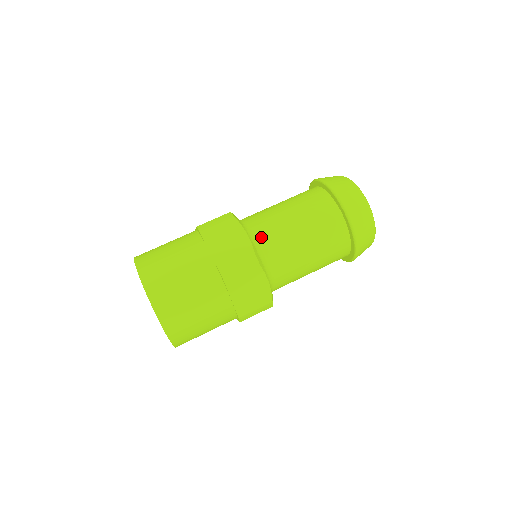
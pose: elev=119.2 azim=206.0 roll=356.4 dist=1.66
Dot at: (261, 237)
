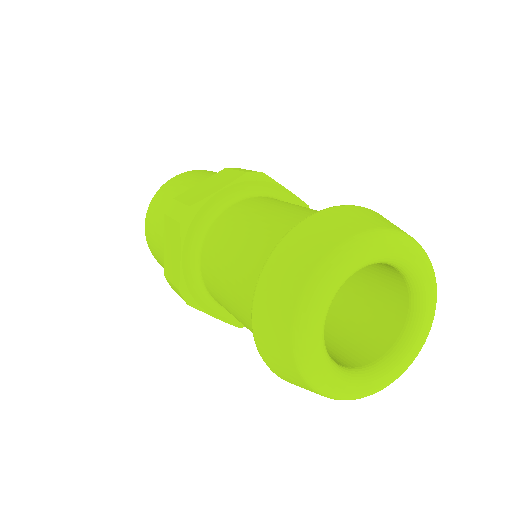
Dot at: (203, 268)
